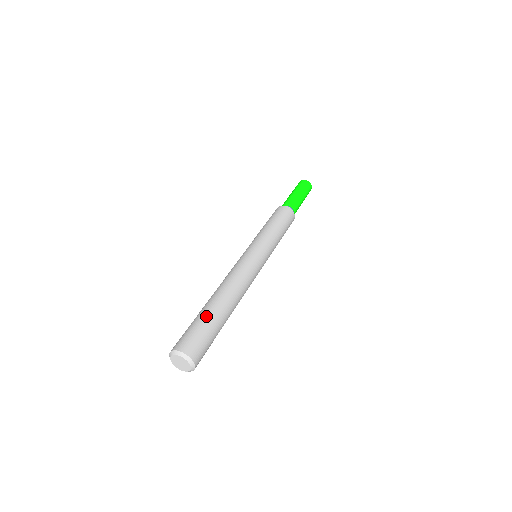
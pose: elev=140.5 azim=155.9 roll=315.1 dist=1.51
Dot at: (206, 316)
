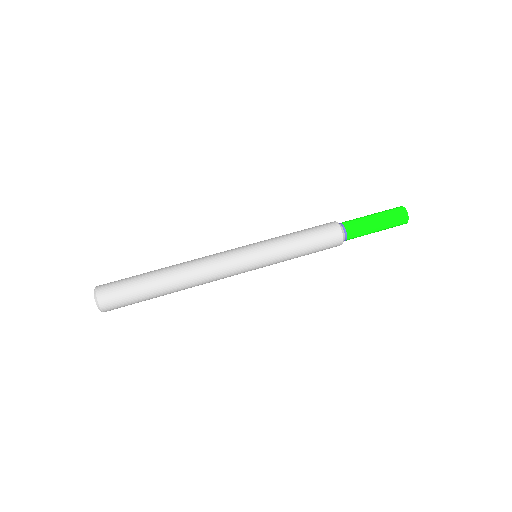
Dot at: (143, 279)
